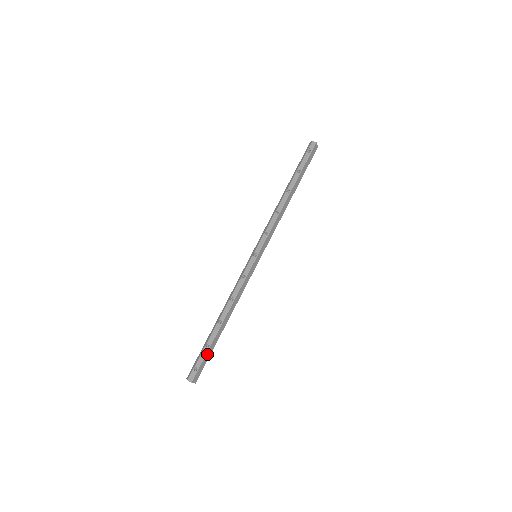
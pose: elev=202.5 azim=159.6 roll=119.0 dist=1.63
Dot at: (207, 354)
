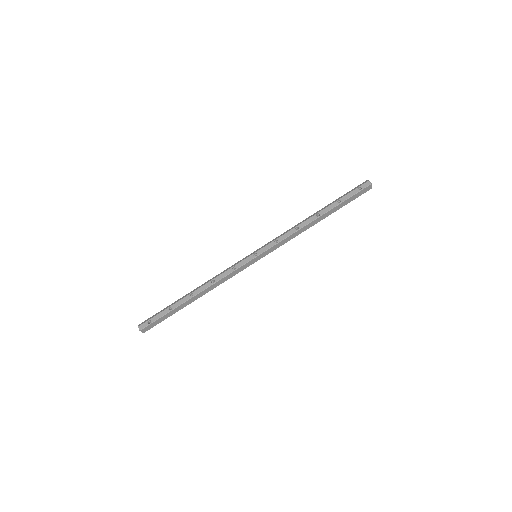
Dot at: (166, 315)
